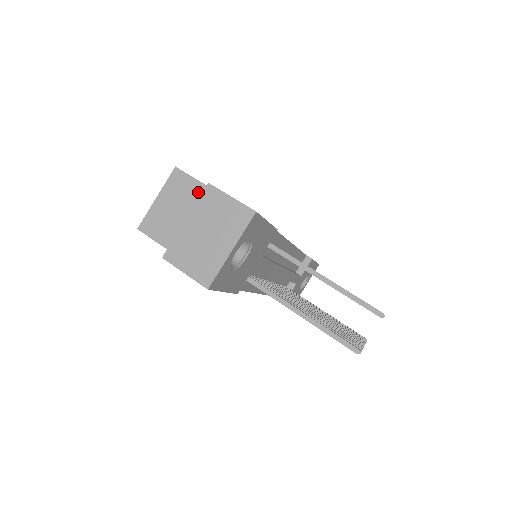
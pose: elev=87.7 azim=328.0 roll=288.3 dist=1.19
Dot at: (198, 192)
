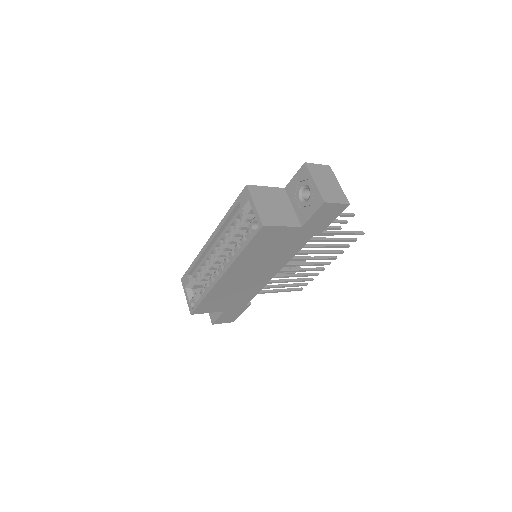
Dot at: (269, 191)
